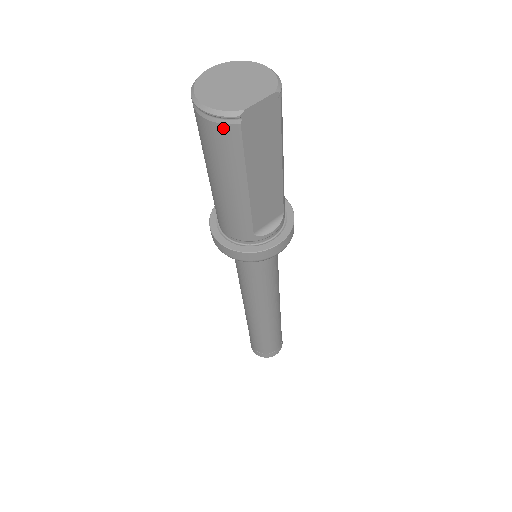
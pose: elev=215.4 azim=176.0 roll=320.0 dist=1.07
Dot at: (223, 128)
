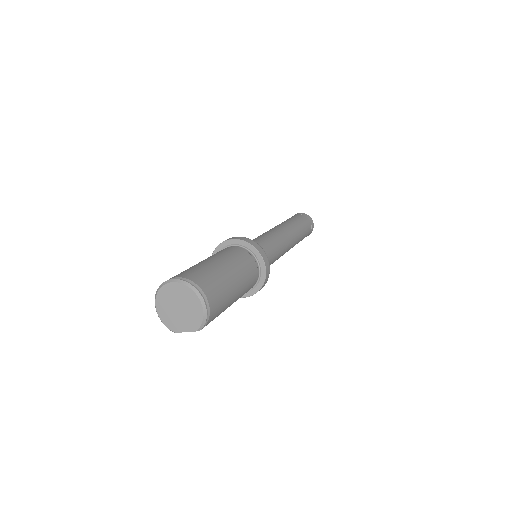
Dot at: occluded
